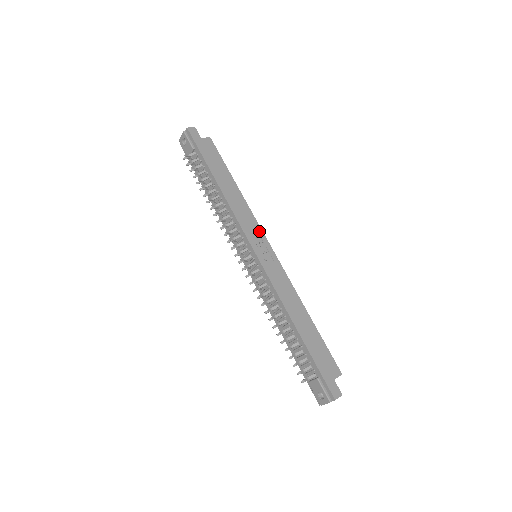
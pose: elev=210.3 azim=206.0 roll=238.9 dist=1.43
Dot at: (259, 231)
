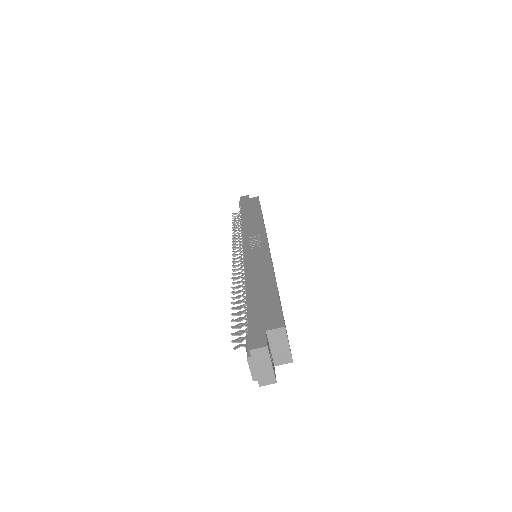
Dot at: (261, 233)
